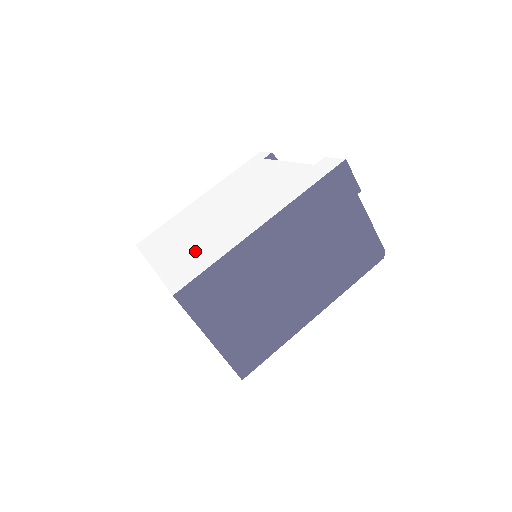
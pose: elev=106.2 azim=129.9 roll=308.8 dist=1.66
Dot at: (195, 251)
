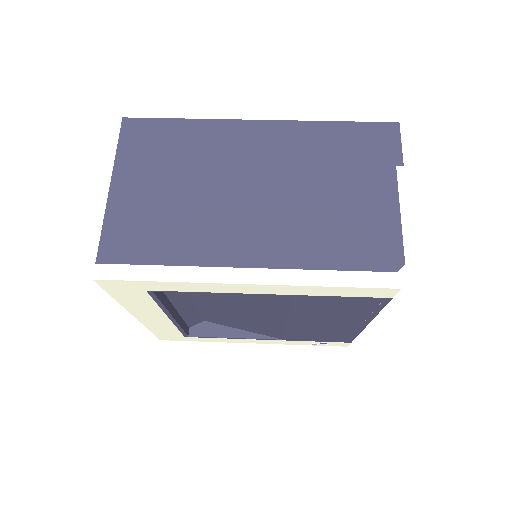
Dot at: occluded
